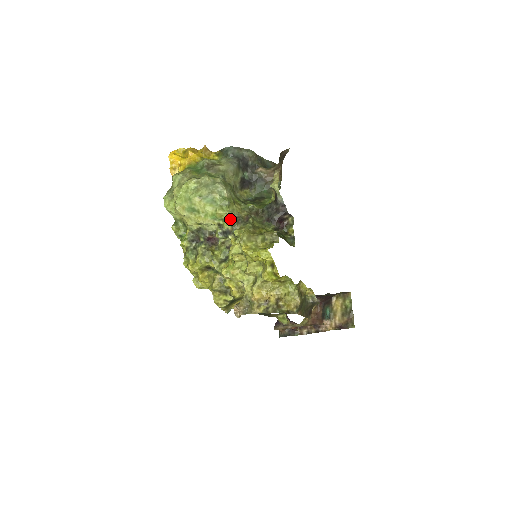
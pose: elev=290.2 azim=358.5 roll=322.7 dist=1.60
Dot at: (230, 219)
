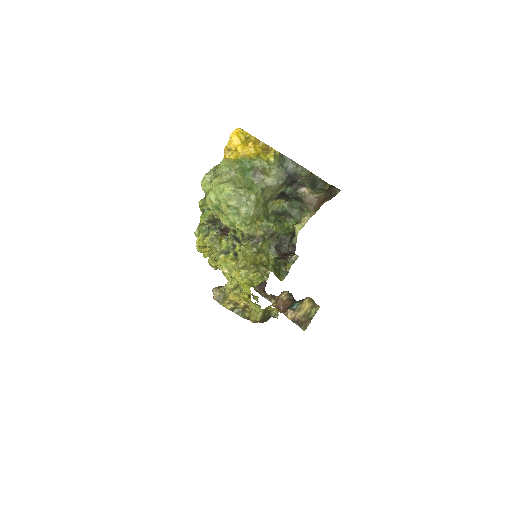
Dot at: (243, 235)
